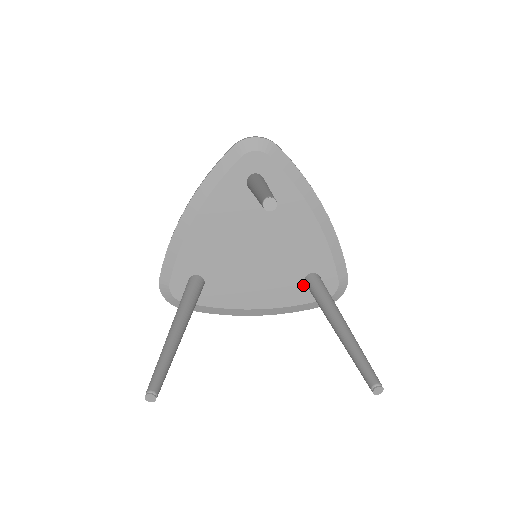
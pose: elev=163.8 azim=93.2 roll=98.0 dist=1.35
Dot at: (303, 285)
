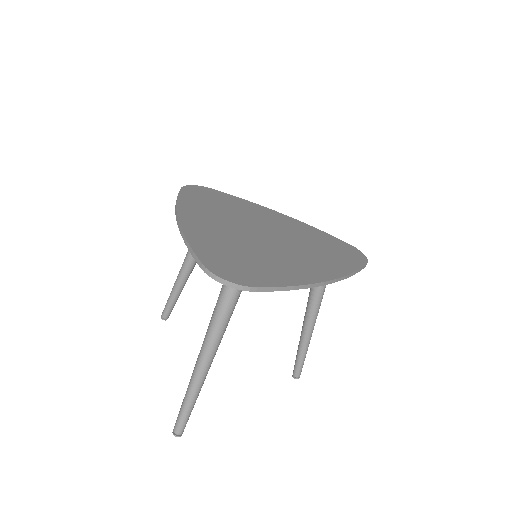
Dot at: occluded
